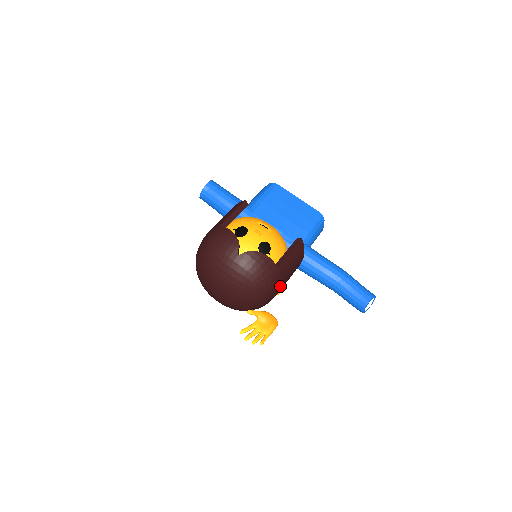
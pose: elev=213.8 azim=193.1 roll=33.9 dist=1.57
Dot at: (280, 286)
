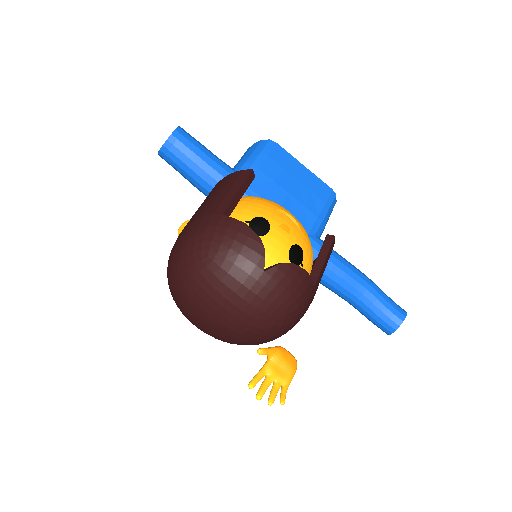
Dot at: occluded
